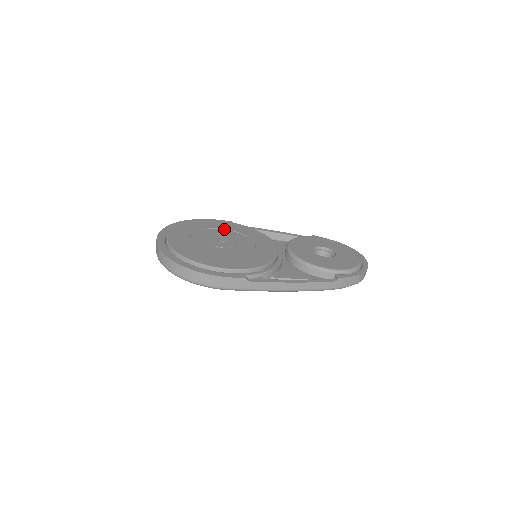
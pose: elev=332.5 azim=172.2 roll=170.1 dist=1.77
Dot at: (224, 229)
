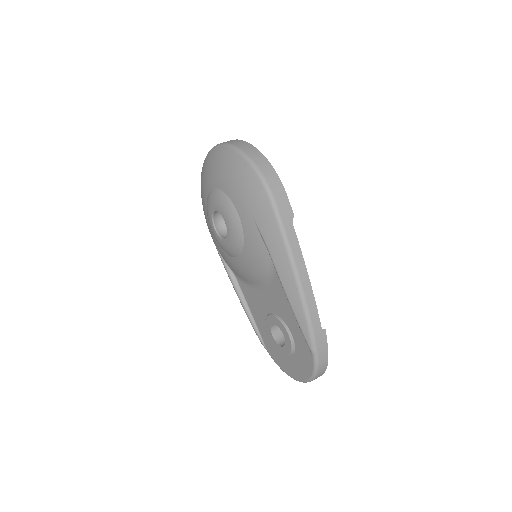
Dot at: occluded
